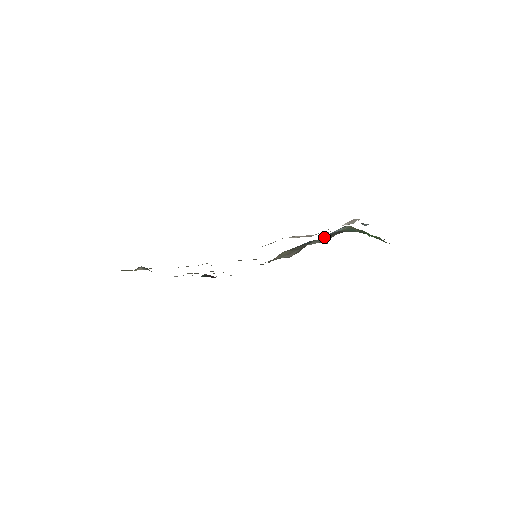
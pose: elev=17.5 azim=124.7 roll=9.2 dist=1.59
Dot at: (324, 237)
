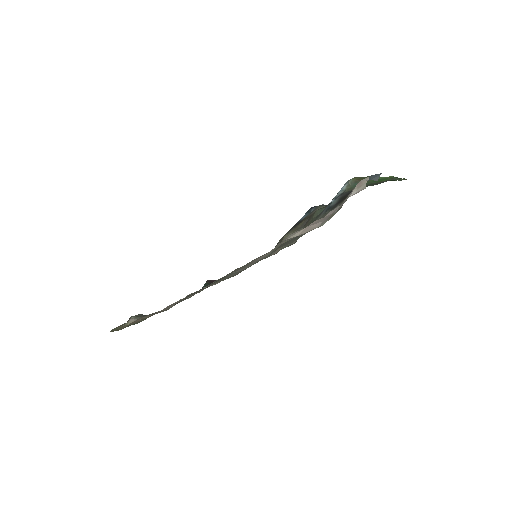
Dot at: (329, 209)
